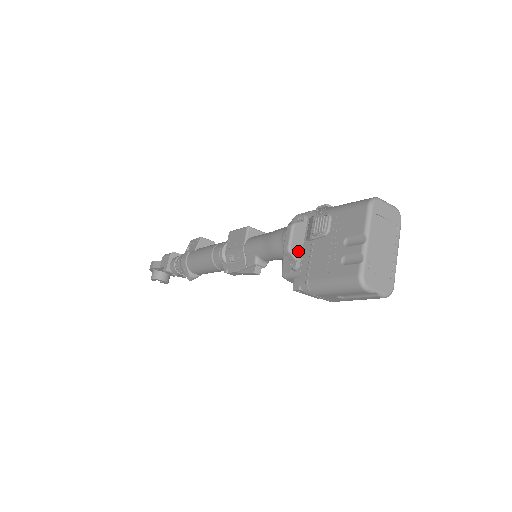
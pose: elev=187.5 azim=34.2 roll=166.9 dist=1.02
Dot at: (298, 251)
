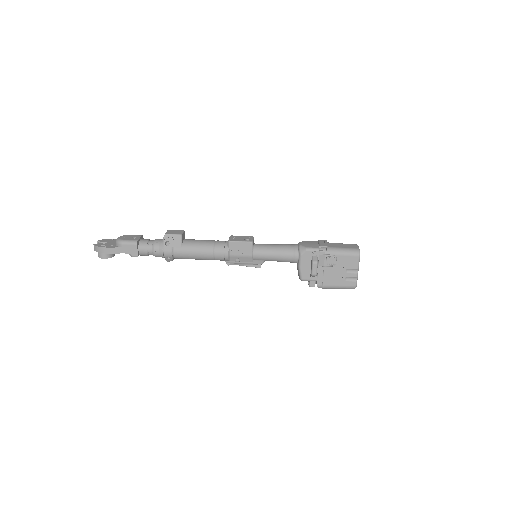
Dot at: (317, 272)
